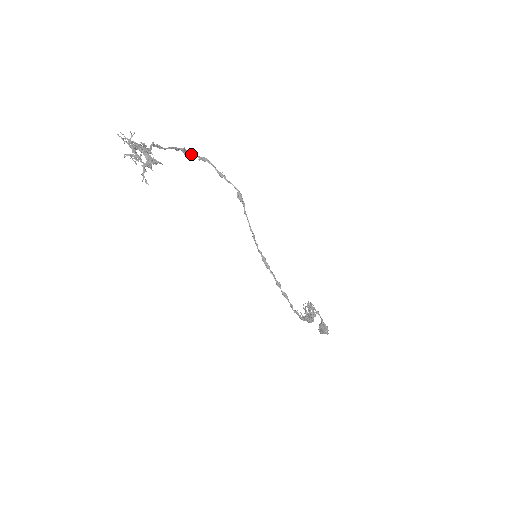
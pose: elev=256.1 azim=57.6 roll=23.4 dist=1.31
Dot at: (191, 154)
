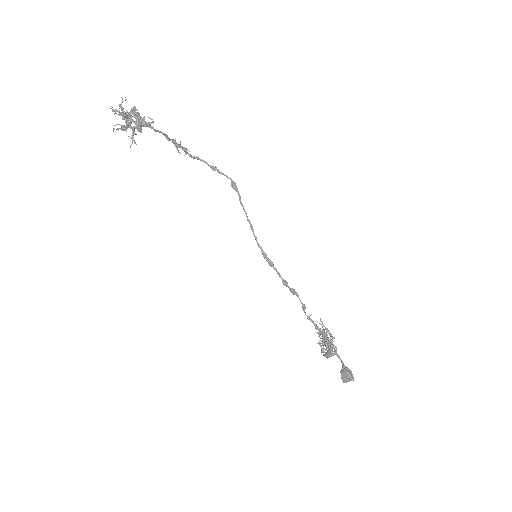
Dot at: (182, 149)
